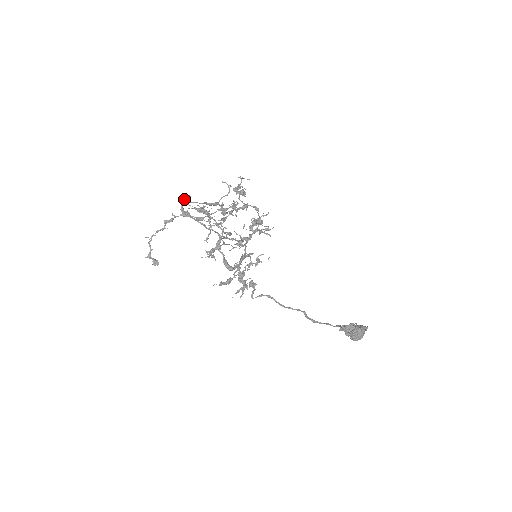
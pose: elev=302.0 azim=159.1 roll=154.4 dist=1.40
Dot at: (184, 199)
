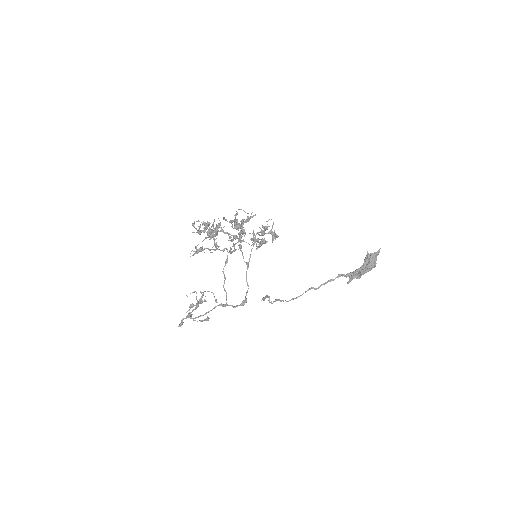
Dot at: occluded
